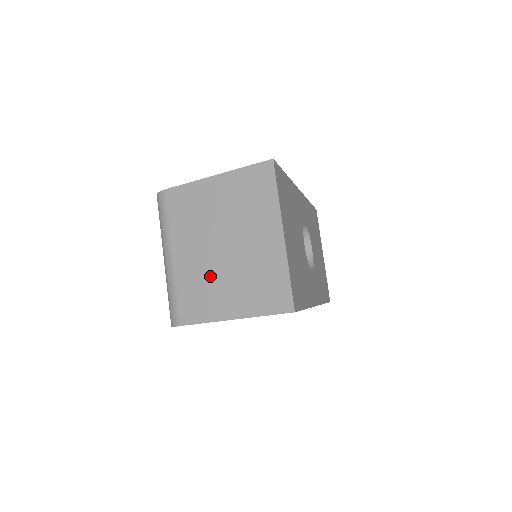
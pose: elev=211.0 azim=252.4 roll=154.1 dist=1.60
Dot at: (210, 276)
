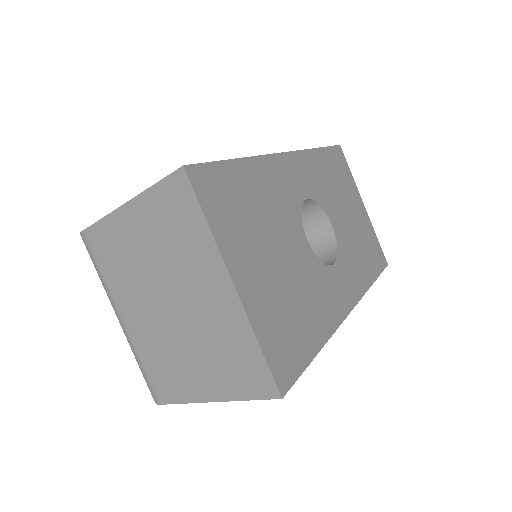
Dot at: (167, 345)
